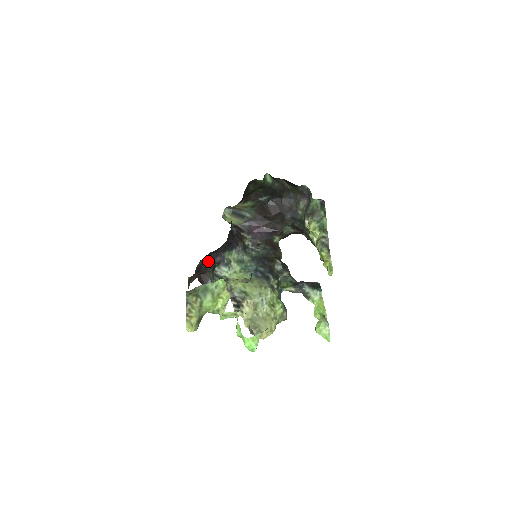
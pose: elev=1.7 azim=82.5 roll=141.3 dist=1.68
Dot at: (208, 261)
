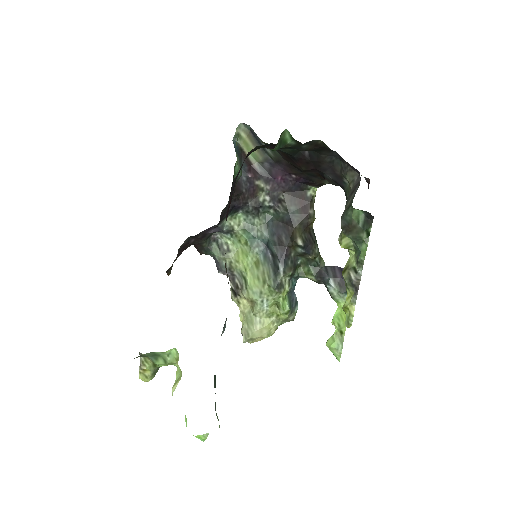
Dot at: (196, 237)
